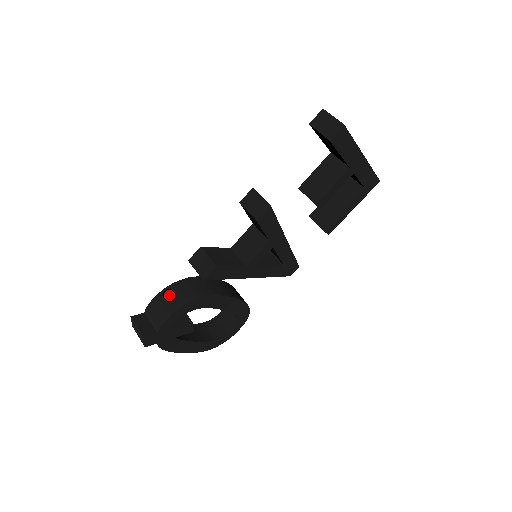
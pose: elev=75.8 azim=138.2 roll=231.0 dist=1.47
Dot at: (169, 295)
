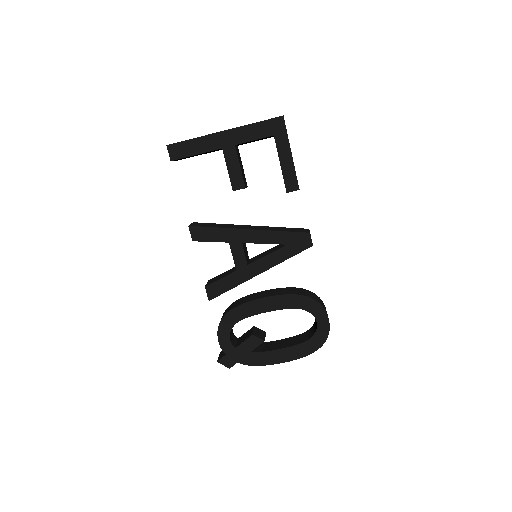
Dot at: occluded
